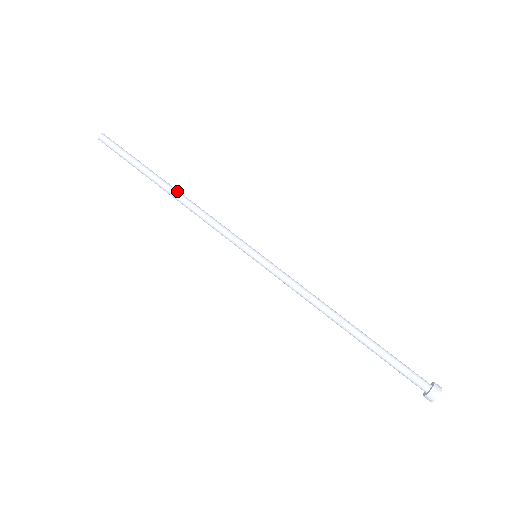
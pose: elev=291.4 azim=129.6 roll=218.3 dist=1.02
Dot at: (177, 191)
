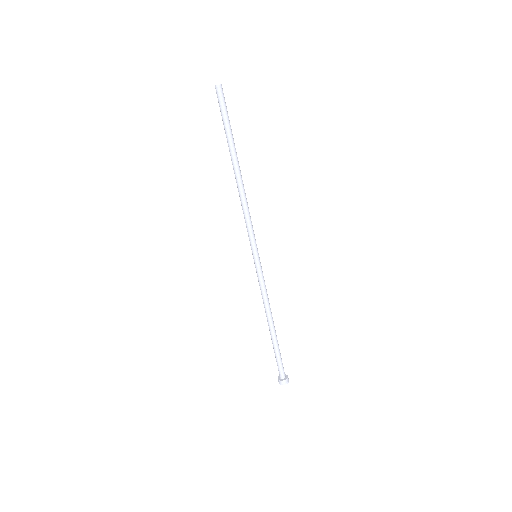
Dot at: (238, 179)
